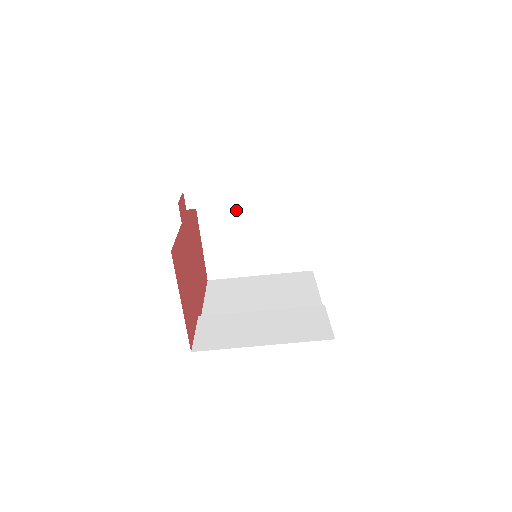
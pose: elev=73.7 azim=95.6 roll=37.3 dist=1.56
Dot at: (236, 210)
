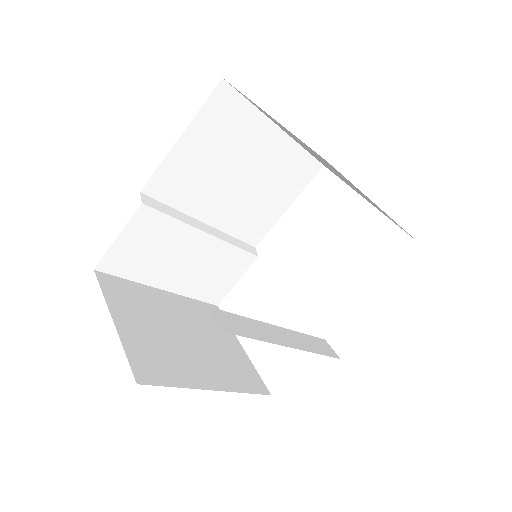
Dot at: occluded
